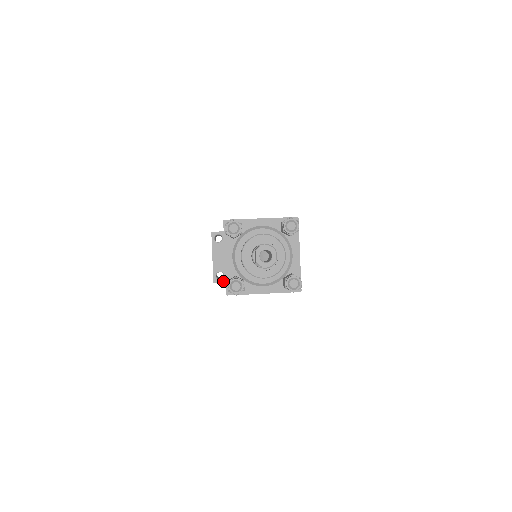
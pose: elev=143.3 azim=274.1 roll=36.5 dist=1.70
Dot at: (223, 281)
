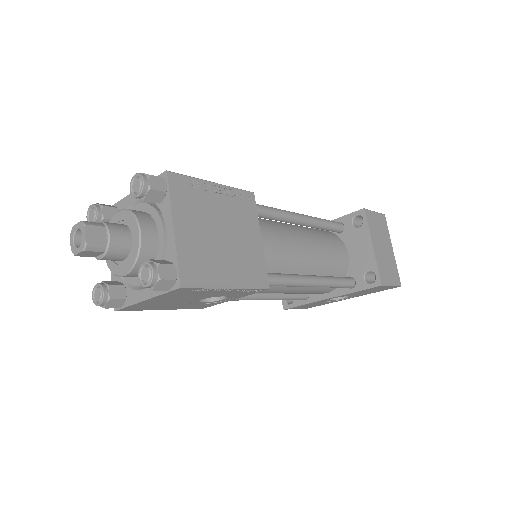
Dot at: (293, 305)
